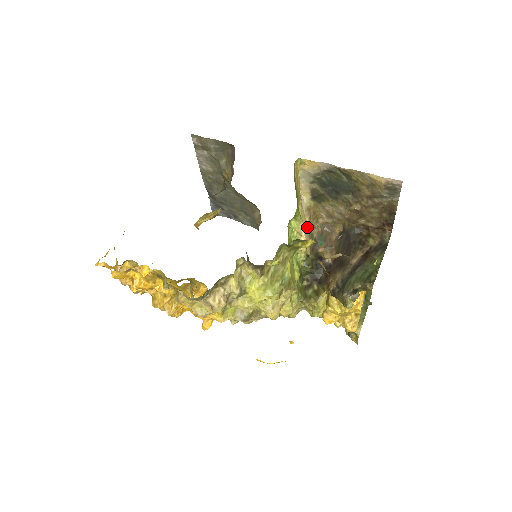
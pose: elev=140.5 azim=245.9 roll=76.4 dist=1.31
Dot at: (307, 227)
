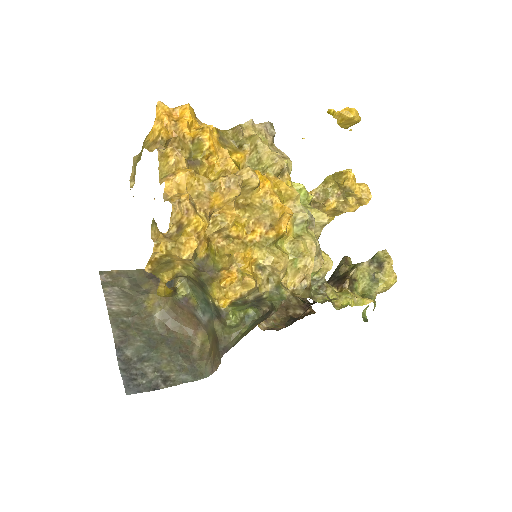
Dot at: occluded
